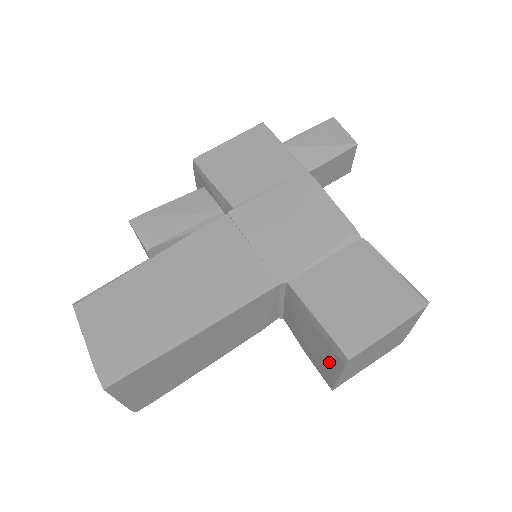
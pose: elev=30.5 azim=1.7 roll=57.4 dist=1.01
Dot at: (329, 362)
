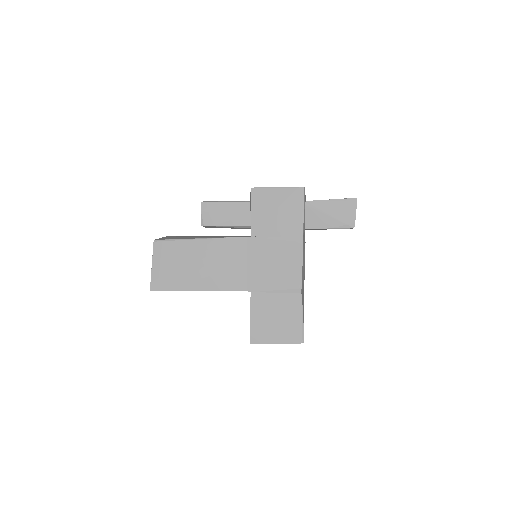
Dot at: occluded
